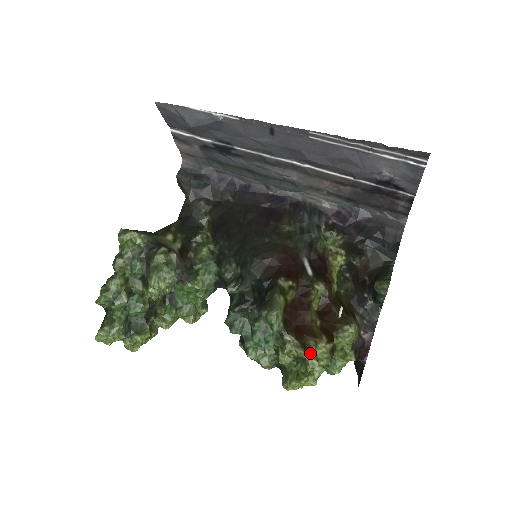
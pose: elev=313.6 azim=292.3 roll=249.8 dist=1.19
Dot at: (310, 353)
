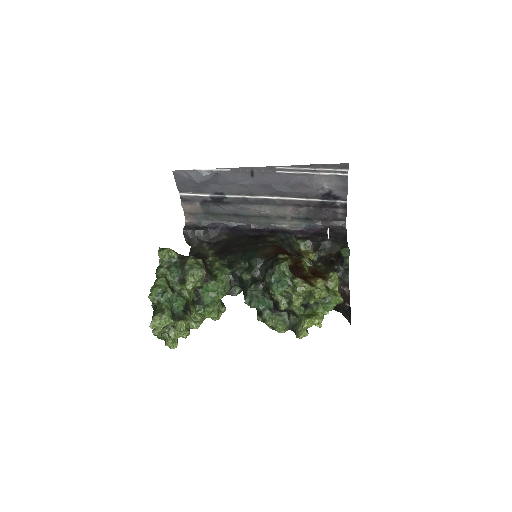
Dot at: (314, 286)
